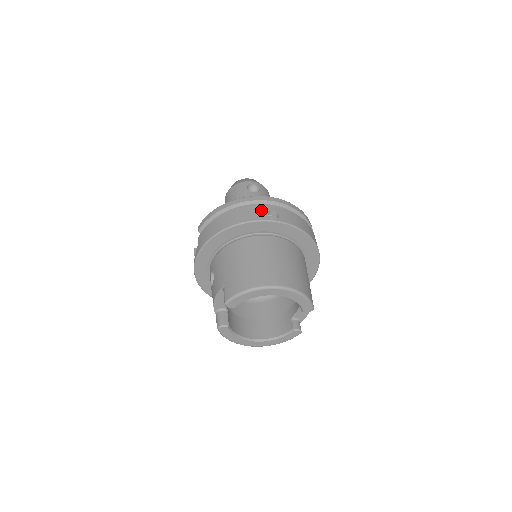
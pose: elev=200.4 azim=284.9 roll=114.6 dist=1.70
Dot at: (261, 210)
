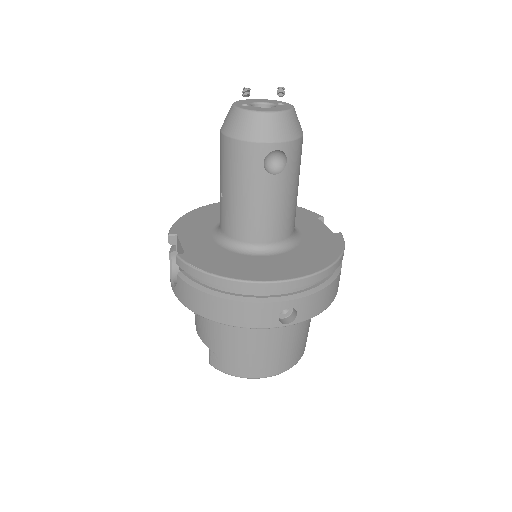
Dot at: (273, 311)
